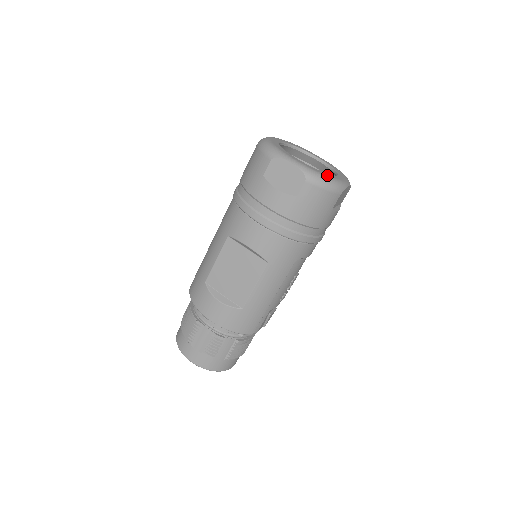
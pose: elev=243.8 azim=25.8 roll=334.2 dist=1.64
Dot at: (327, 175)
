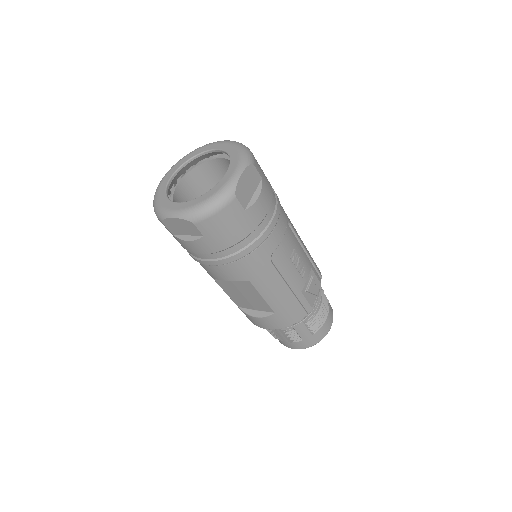
Dot at: (208, 197)
